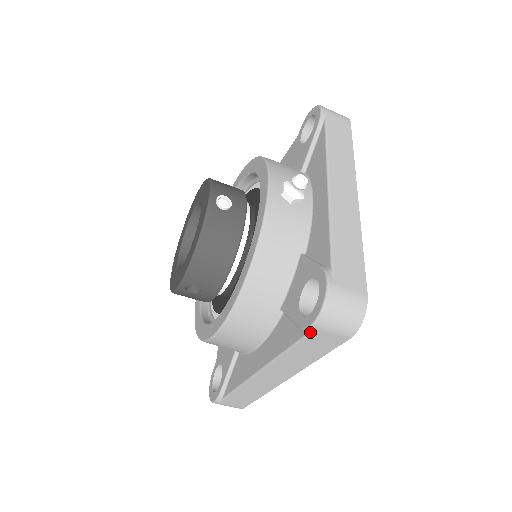
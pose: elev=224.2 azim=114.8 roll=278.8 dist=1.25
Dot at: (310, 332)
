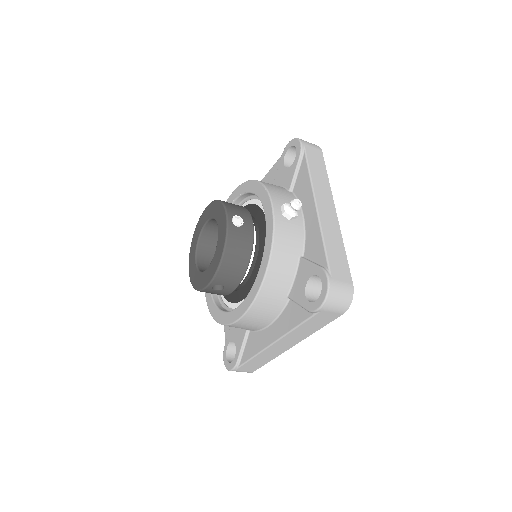
Dot at: (317, 313)
